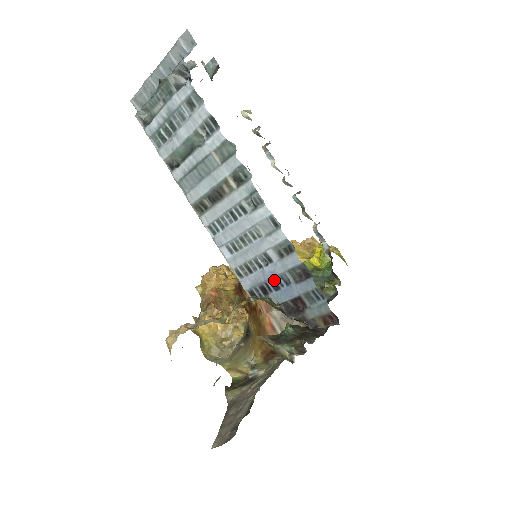
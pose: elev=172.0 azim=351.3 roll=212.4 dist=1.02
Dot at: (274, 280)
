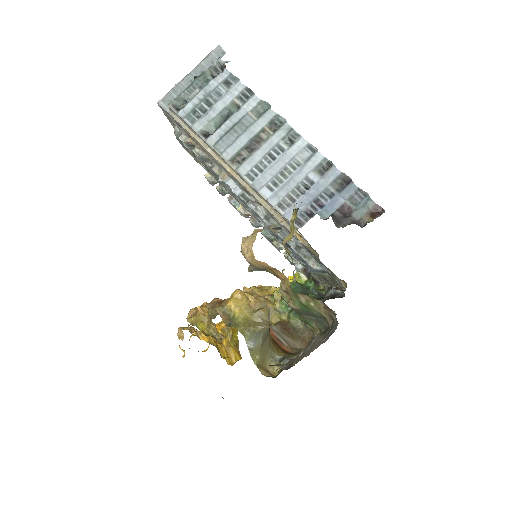
Dot at: (318, 198)
